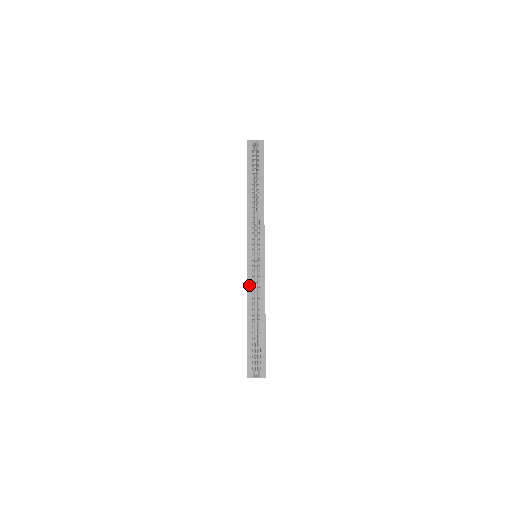
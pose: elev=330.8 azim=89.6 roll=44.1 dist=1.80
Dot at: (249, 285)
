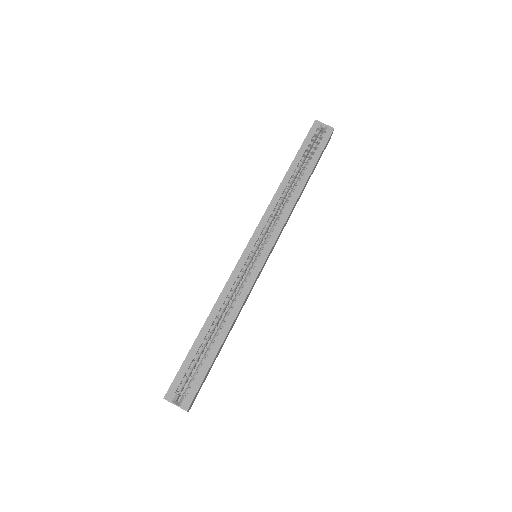
Dot at: (228, 285)
